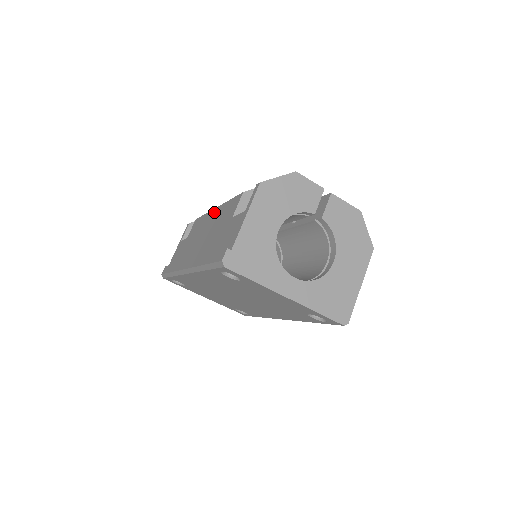
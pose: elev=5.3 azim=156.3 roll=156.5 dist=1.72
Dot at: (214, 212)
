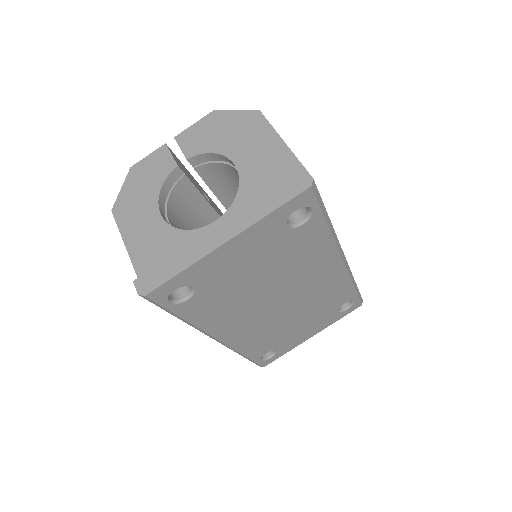
Dot at: occluded
